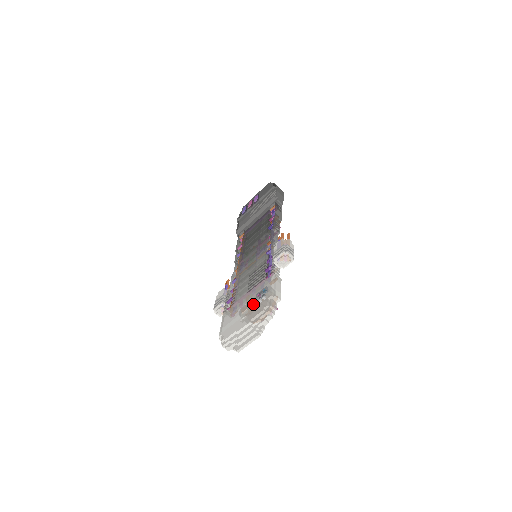
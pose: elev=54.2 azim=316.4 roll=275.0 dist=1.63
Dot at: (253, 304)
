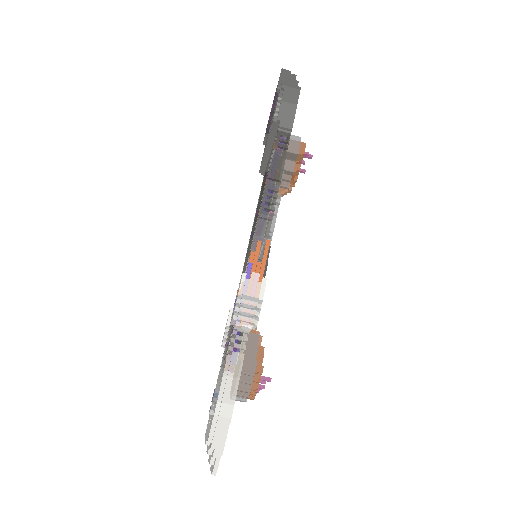
Dot at: (214, 405)
